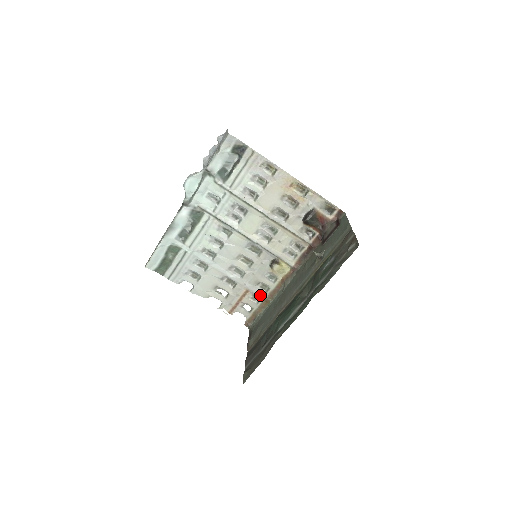
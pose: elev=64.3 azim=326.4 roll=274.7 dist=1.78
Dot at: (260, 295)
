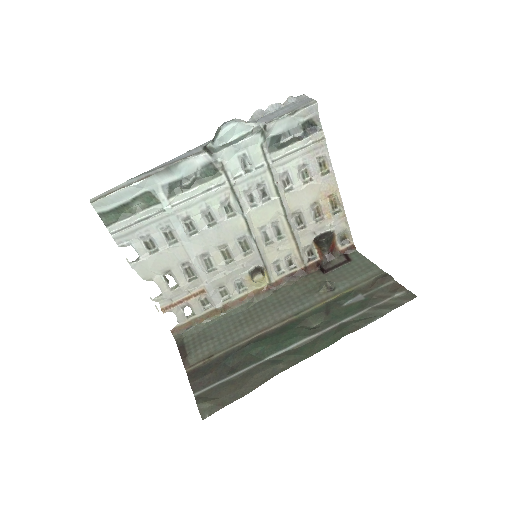
Dot at: (214, 301)
